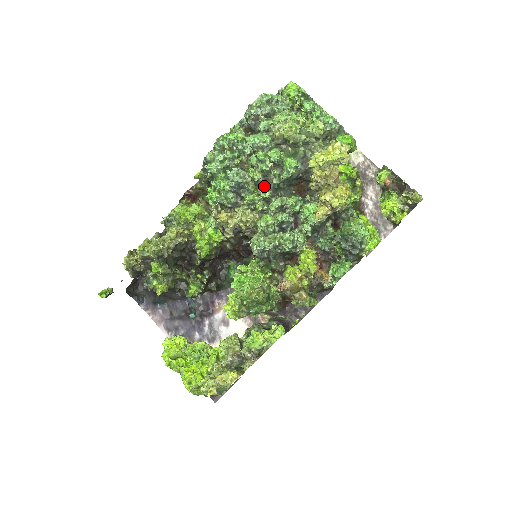
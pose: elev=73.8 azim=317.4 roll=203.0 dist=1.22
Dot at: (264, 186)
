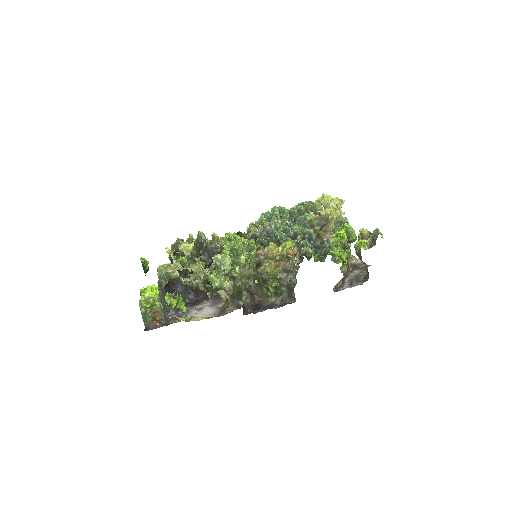
Dot at: (286, 218)
